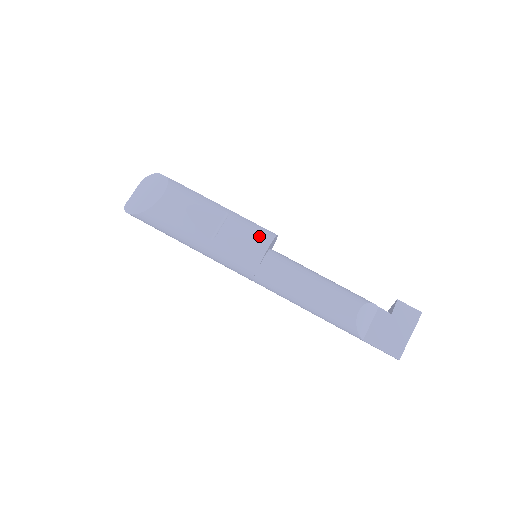
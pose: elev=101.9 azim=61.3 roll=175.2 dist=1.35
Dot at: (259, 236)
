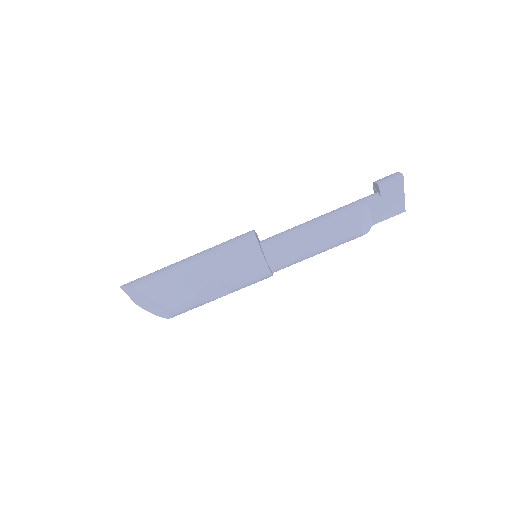
Dot at: (255, 269)
